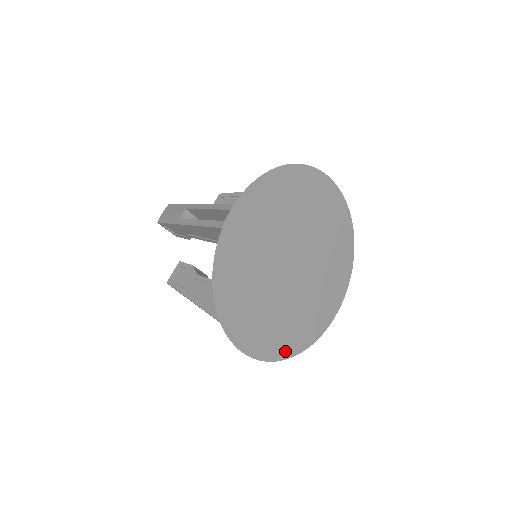
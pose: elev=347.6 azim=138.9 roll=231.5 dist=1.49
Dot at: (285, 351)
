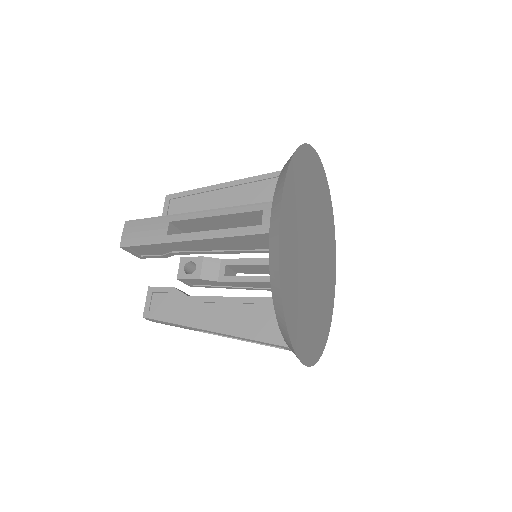
Dot at: (320, 347)
